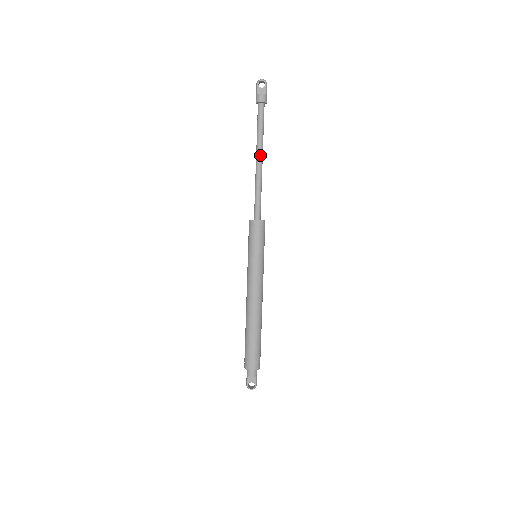
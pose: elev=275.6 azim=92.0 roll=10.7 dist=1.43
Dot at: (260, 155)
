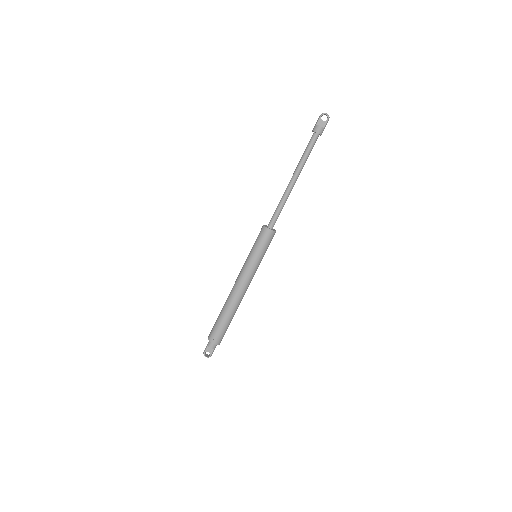
Dot at: (296, 176)
